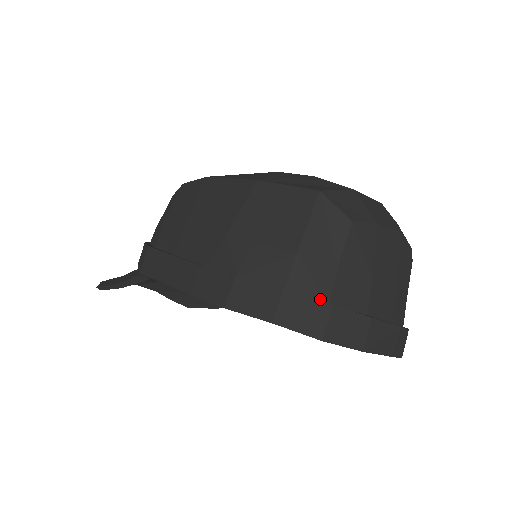
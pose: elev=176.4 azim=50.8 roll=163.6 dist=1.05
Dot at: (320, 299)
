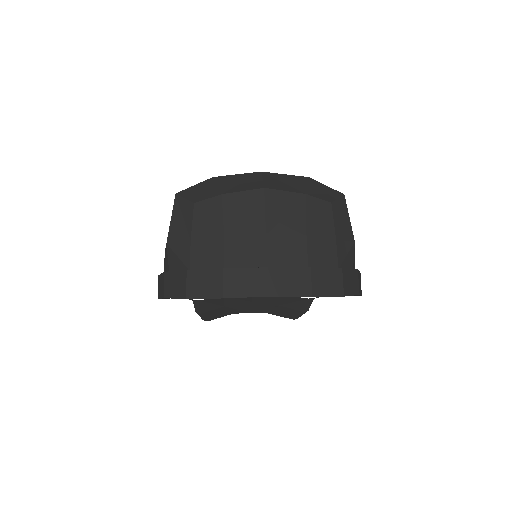
Dot at: (185, 269)
